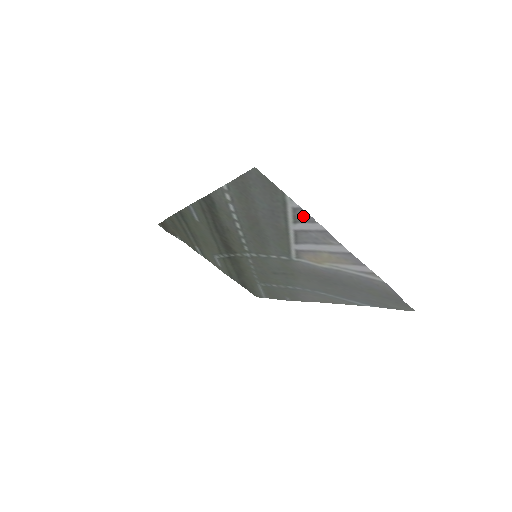
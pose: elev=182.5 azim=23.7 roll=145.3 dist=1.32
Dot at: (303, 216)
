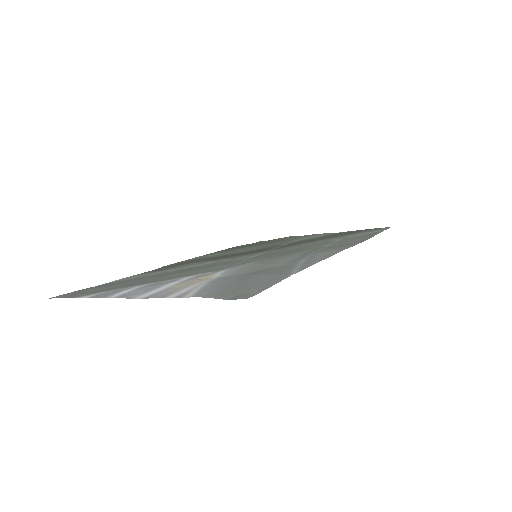
Dot at: (105, 295)
